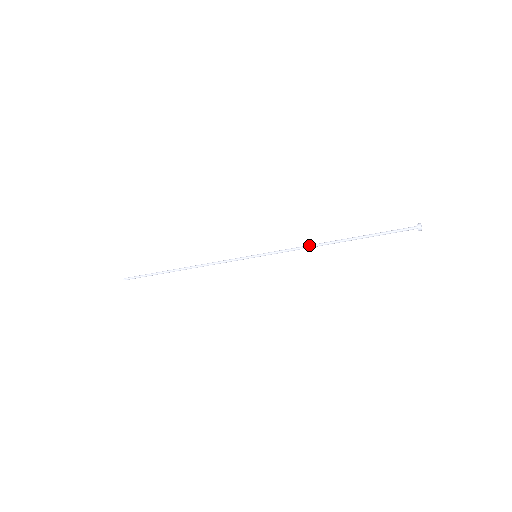
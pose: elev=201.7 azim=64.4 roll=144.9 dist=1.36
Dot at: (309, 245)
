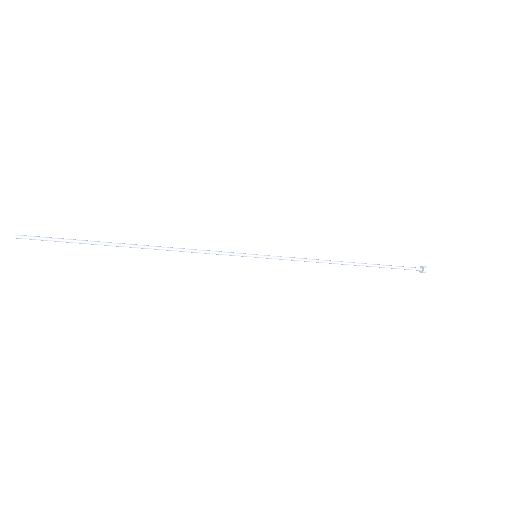
Dot at: occluded
